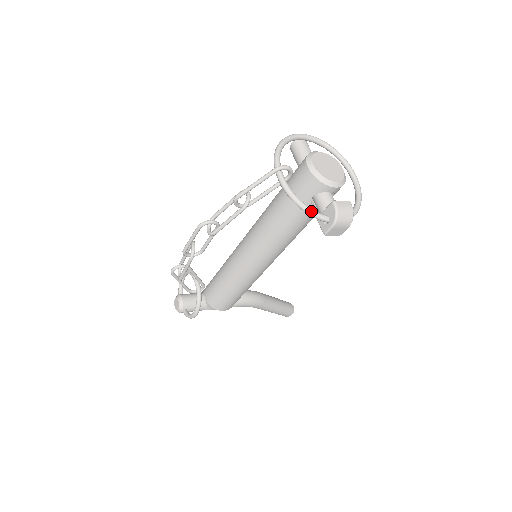
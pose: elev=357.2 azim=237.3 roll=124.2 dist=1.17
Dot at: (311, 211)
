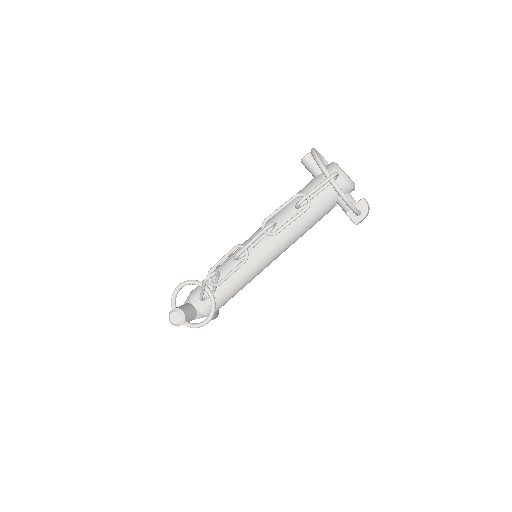
Dot at: (354, 206)
